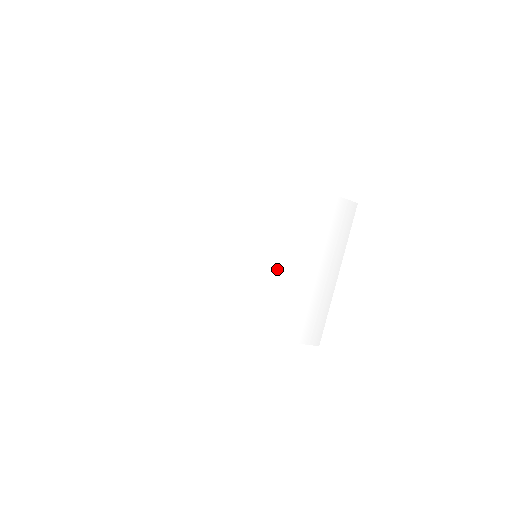
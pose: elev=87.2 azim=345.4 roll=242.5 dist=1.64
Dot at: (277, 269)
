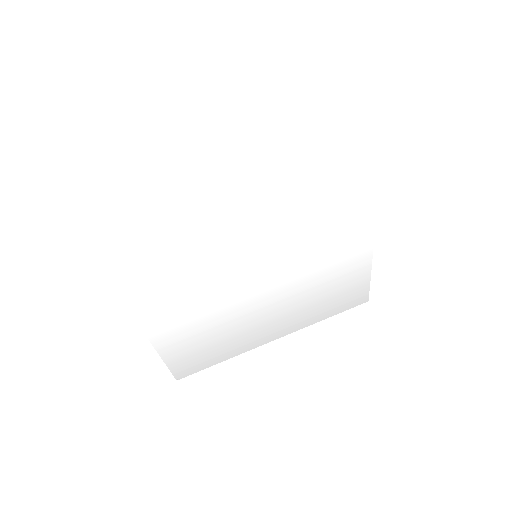
Dot at: (250, 287)
